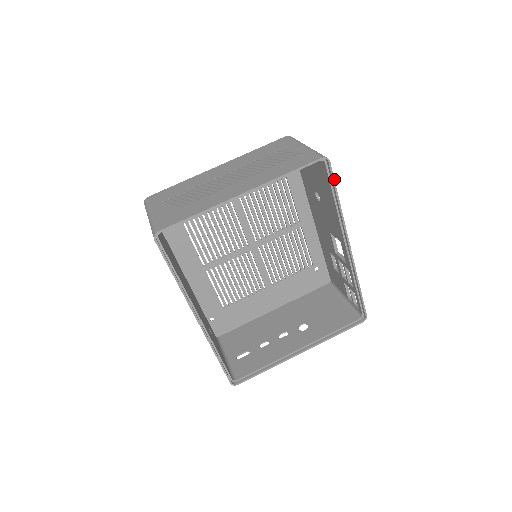
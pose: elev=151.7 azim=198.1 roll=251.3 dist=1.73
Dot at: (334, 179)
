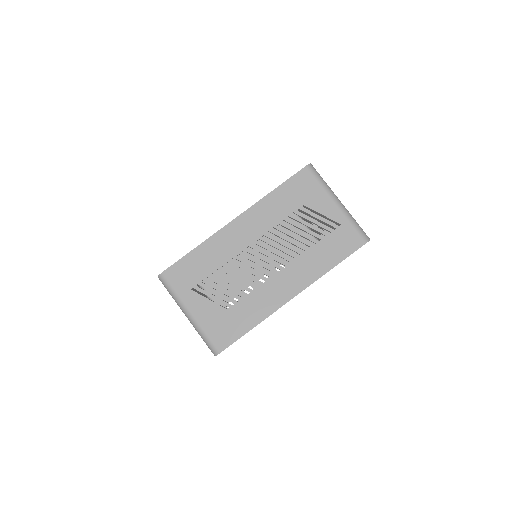
Dot at: occluded
